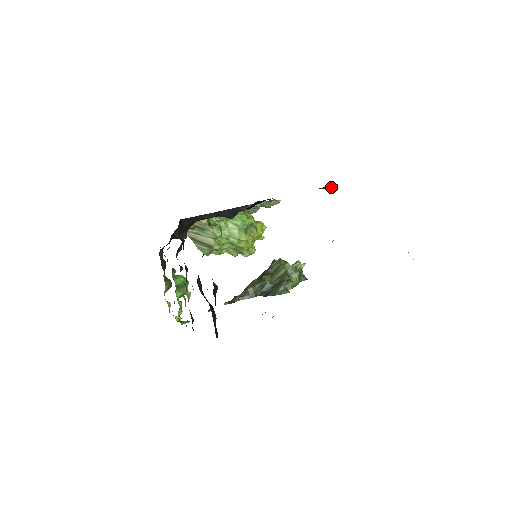
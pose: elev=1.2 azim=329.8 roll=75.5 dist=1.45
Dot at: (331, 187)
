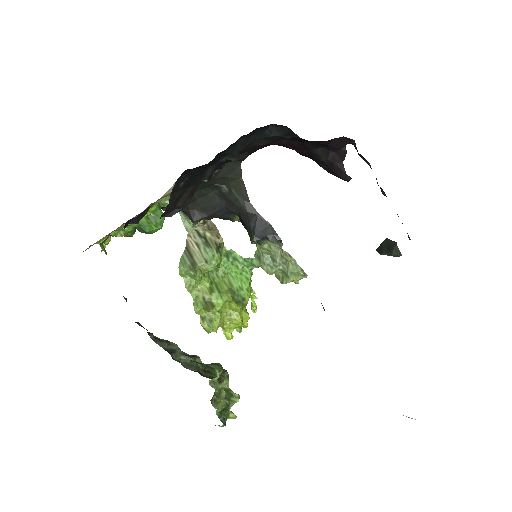
Dot at: (393, 252)
